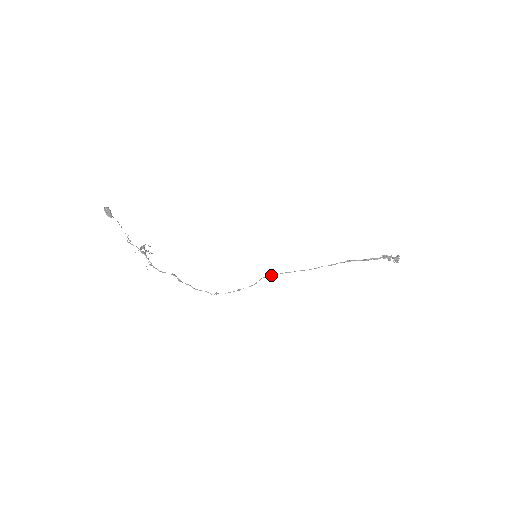
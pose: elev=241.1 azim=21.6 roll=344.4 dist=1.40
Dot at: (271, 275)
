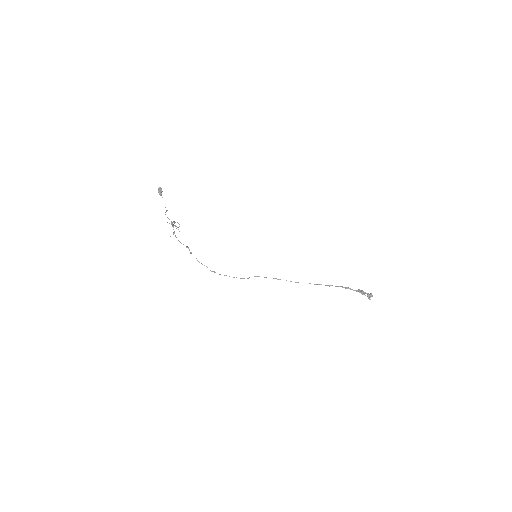
Dot at: occluded
